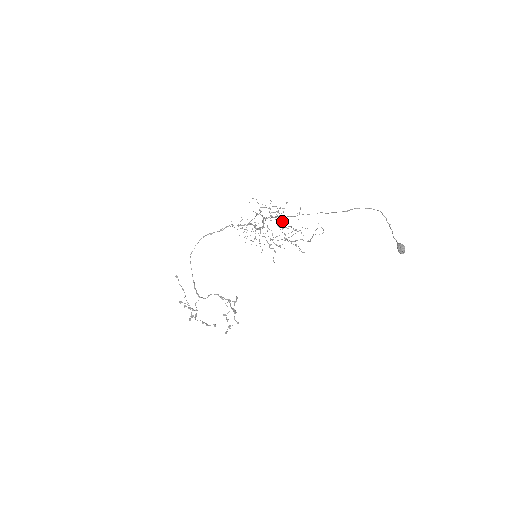
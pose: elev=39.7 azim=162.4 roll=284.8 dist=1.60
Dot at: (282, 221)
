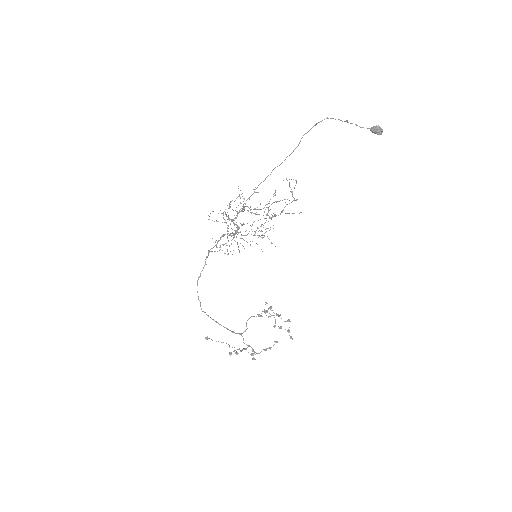
Dot at: occluded
